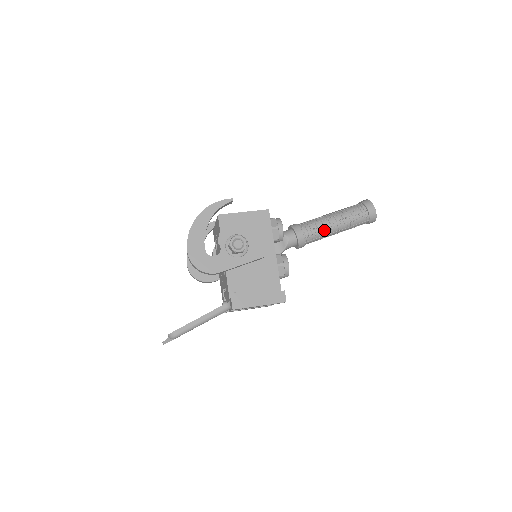
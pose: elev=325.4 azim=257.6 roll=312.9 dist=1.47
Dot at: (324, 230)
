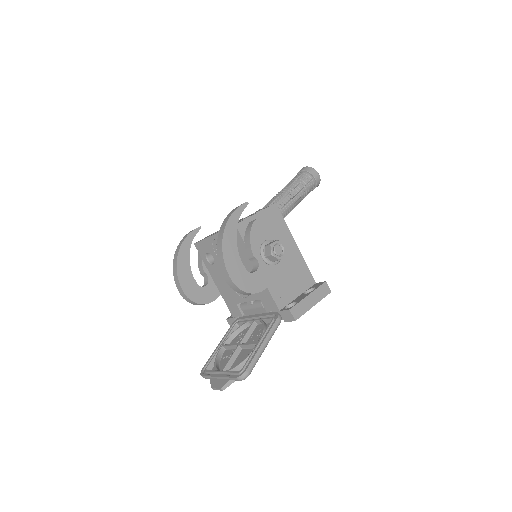
Dot at: (288, 208)
